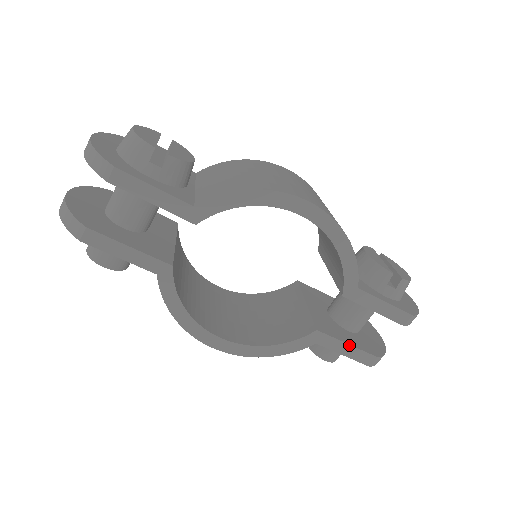
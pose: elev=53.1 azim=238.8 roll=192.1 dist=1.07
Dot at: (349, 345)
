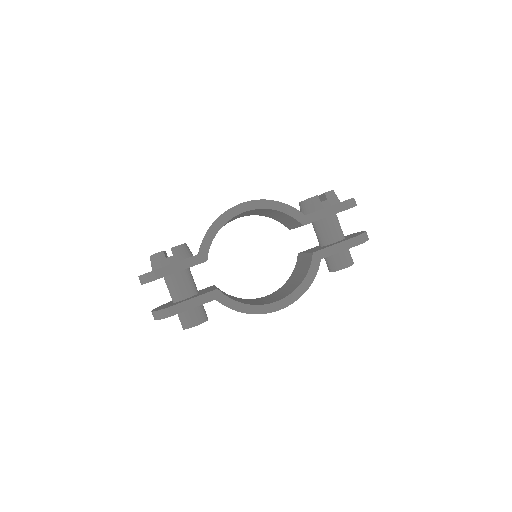
Dot at: (337, 244)
